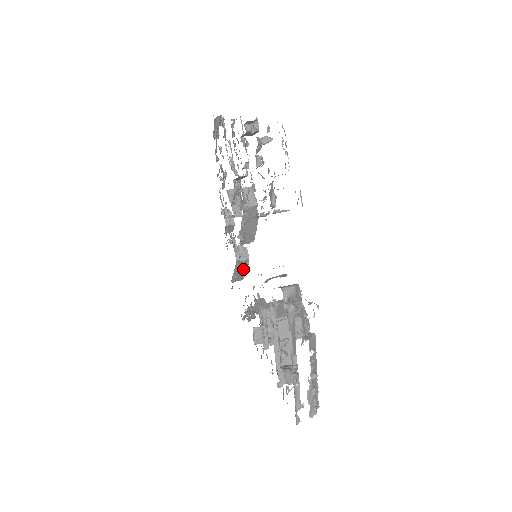
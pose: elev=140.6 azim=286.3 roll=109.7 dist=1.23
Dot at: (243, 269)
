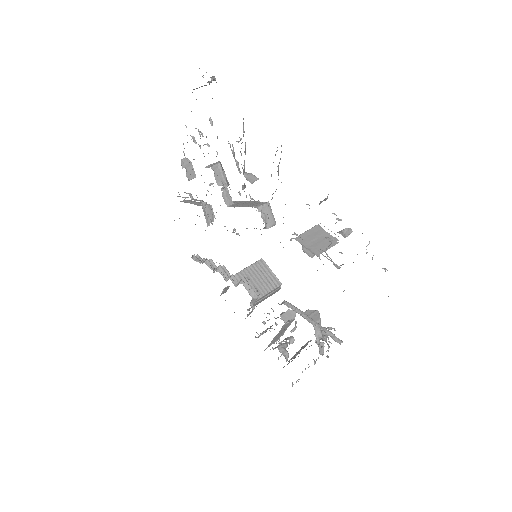
Dot at: occluded
